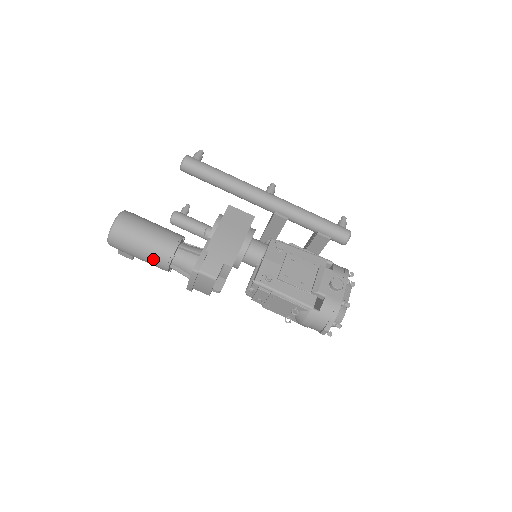
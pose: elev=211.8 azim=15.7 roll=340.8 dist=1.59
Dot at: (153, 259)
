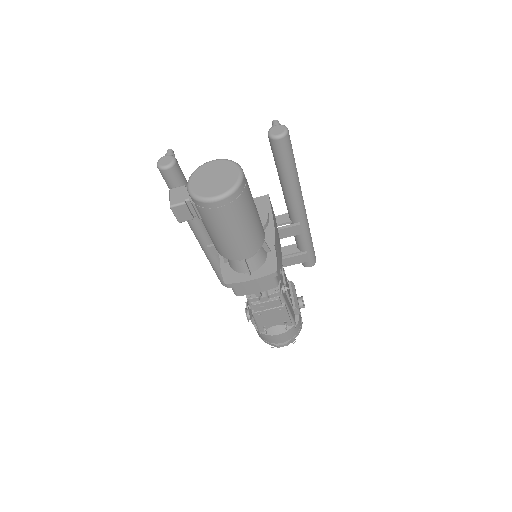
Dot at: (243, 243)
